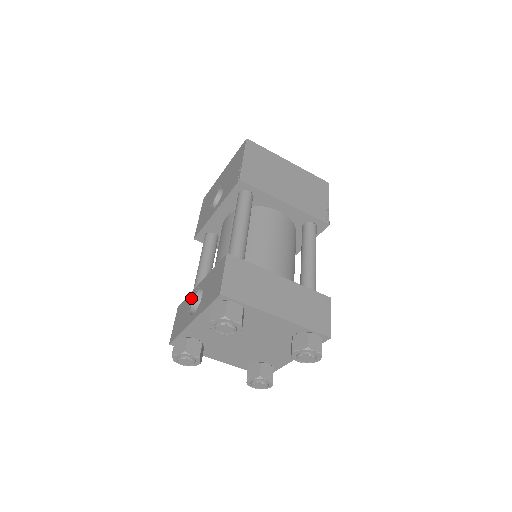
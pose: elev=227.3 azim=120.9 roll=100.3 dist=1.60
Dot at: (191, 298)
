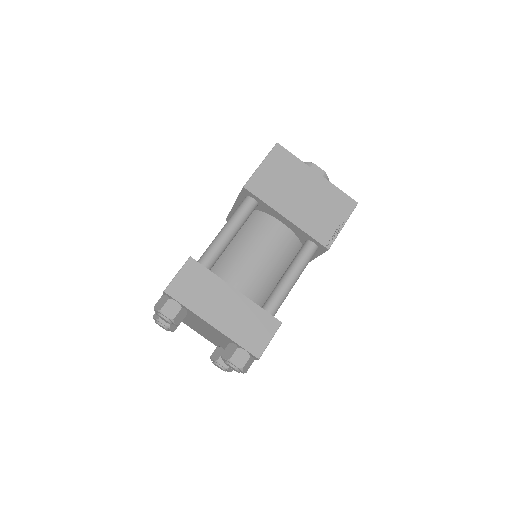
Dot at: occluded
